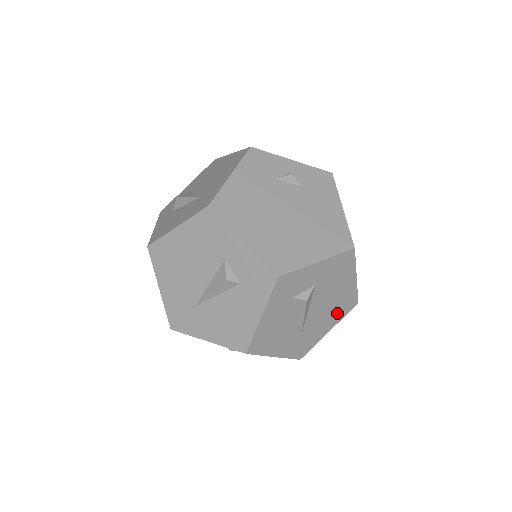
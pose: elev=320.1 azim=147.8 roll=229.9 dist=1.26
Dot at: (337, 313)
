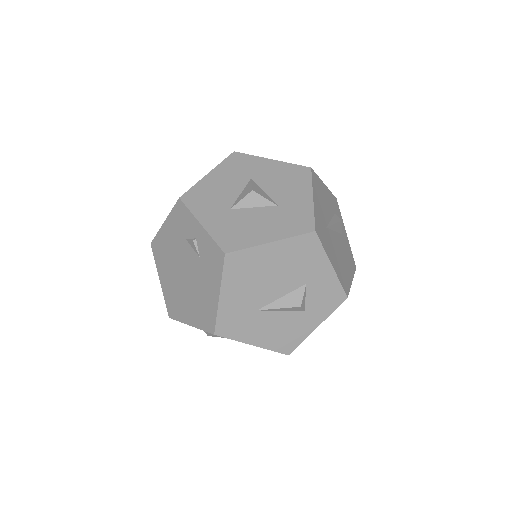
Dot at: occluded
